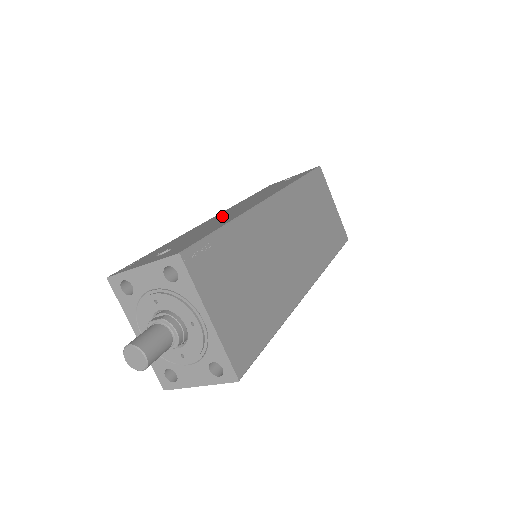
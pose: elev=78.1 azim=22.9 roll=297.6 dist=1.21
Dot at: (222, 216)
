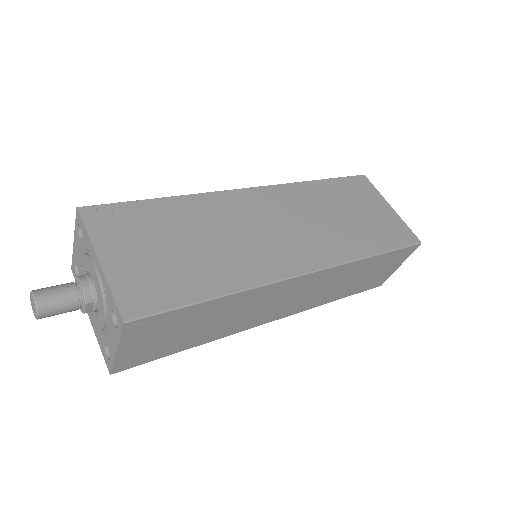
Dot at: occluded
